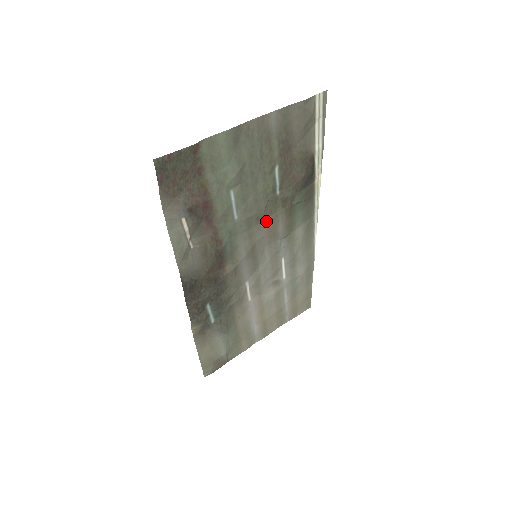
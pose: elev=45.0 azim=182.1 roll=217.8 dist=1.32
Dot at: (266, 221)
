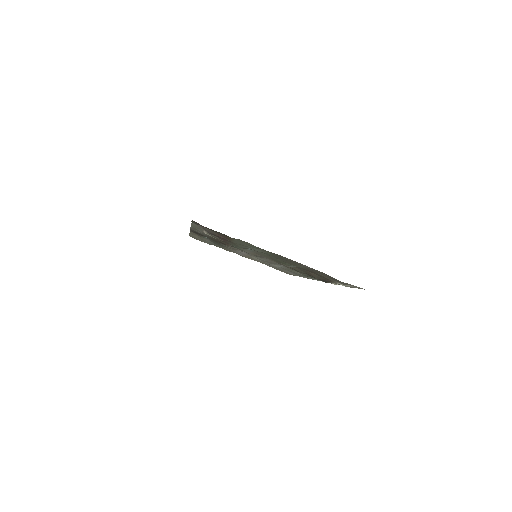
Dot at: occluded
